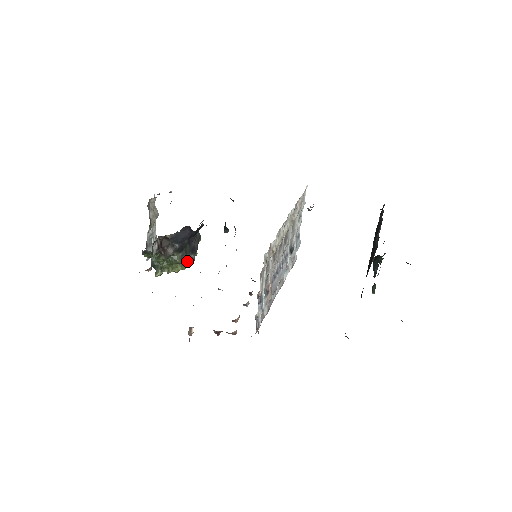
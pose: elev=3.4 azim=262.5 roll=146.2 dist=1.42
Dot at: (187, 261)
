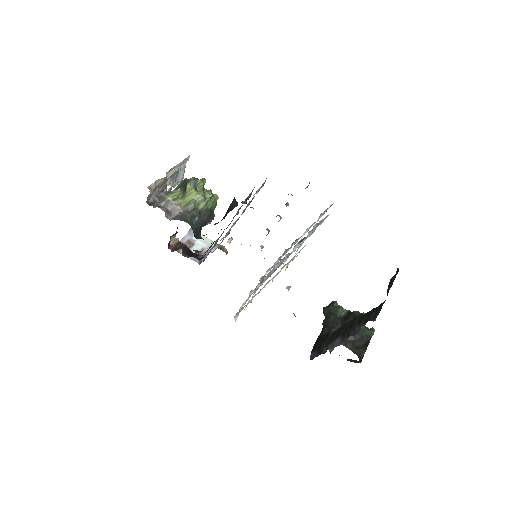
Dot at: occluded
